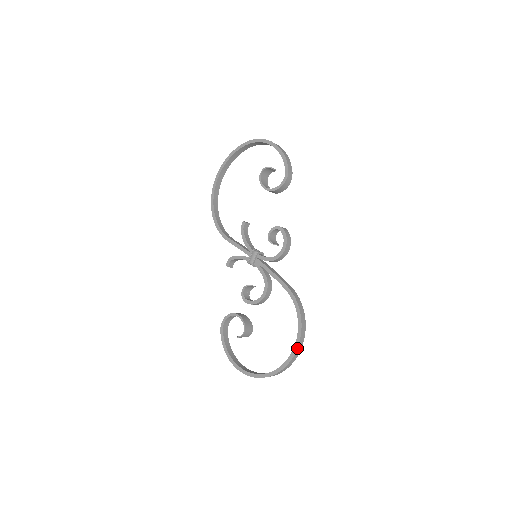
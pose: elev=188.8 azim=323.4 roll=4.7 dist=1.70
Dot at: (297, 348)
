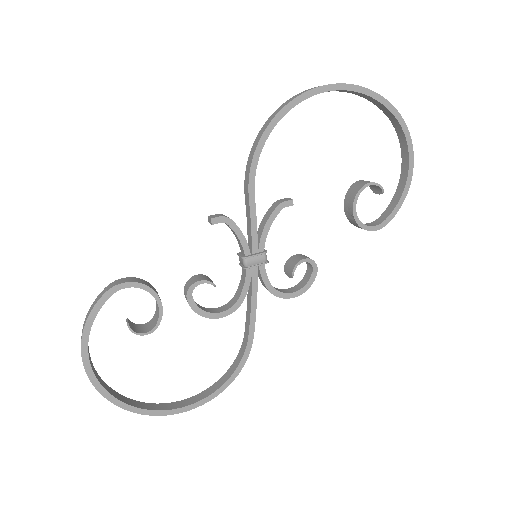
Dot at: (194, 408)
